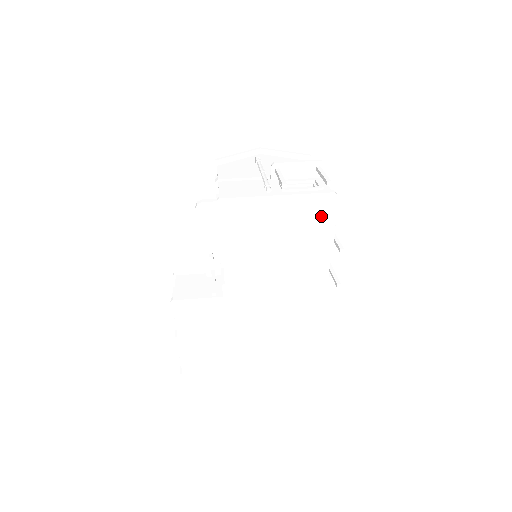
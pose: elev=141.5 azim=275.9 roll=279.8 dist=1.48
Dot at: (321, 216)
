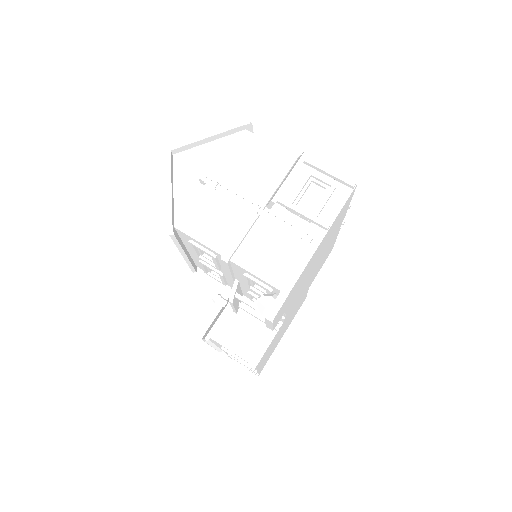
Dot at: occluded
